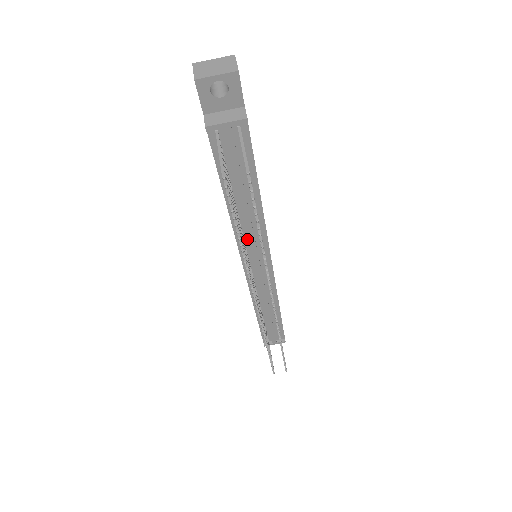
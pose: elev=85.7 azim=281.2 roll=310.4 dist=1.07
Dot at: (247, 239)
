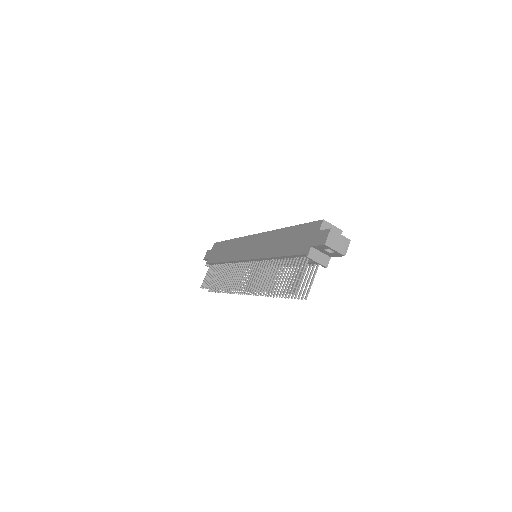
Dot at: occluded
